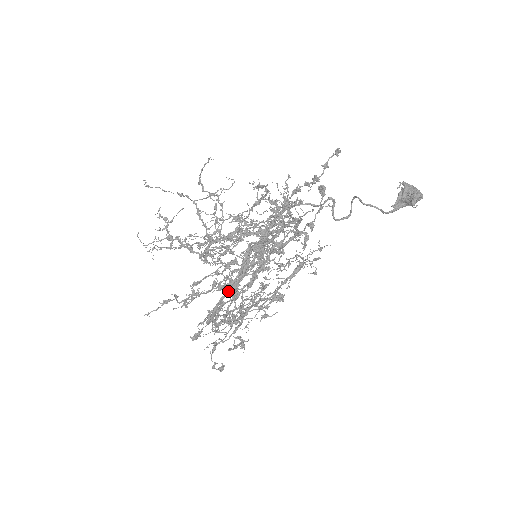
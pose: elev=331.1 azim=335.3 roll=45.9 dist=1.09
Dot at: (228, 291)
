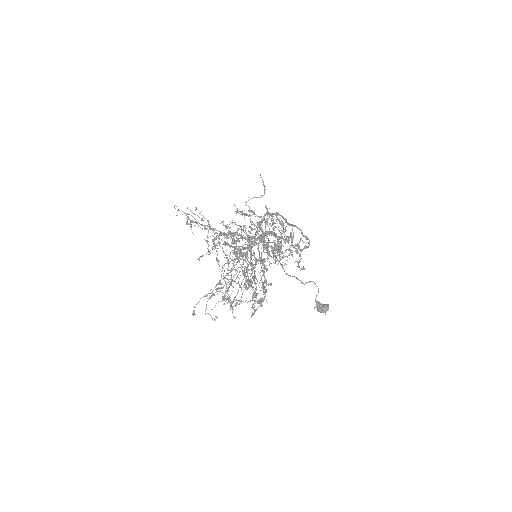
Dot at: (285, 218)
